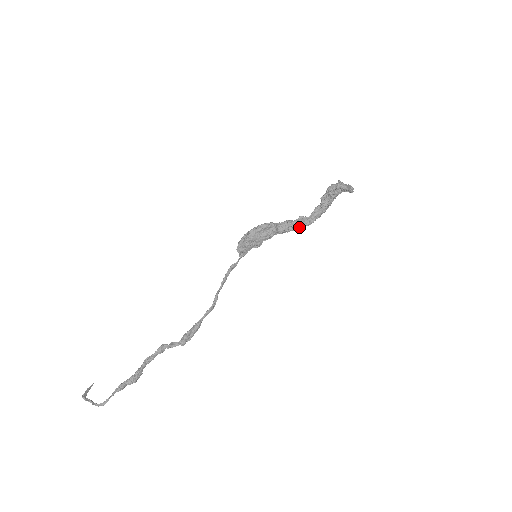
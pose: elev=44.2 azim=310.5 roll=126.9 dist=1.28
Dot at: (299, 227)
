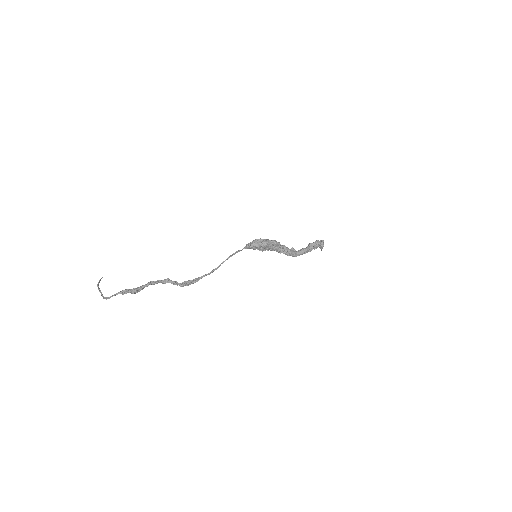
Dot at: (289, 255)
